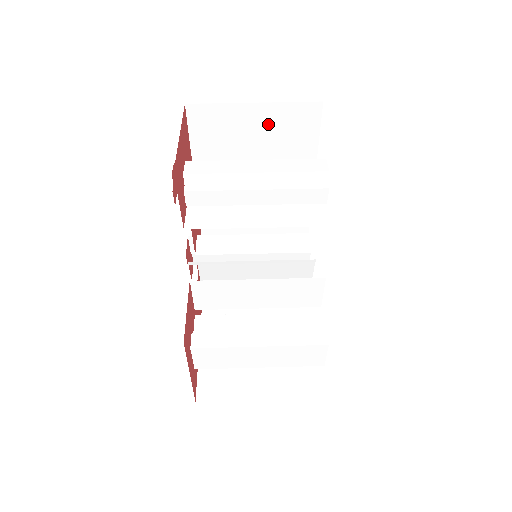
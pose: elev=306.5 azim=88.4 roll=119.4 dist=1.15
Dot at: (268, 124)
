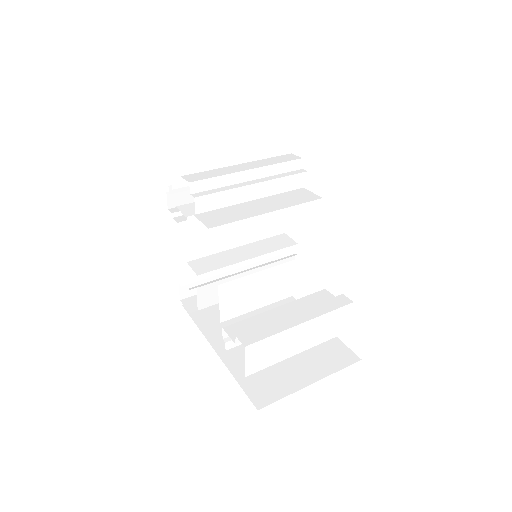
Dot at: (230, 141)
